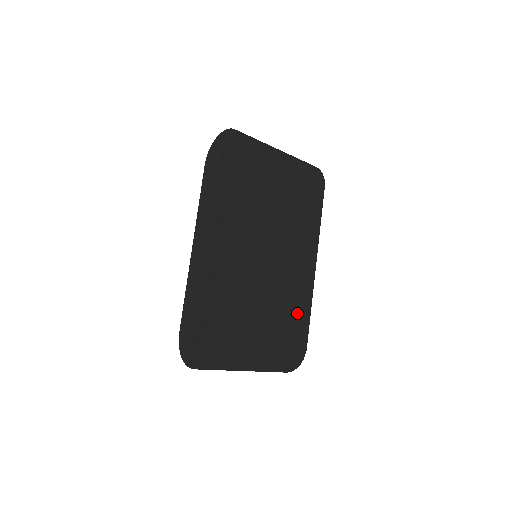
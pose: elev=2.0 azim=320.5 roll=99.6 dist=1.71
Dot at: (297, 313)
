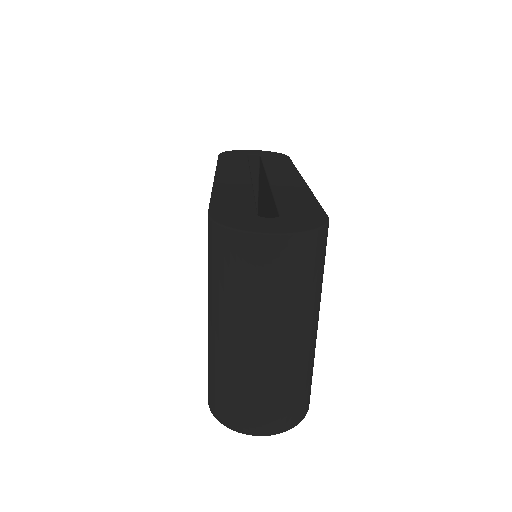
Dot at: occluded
